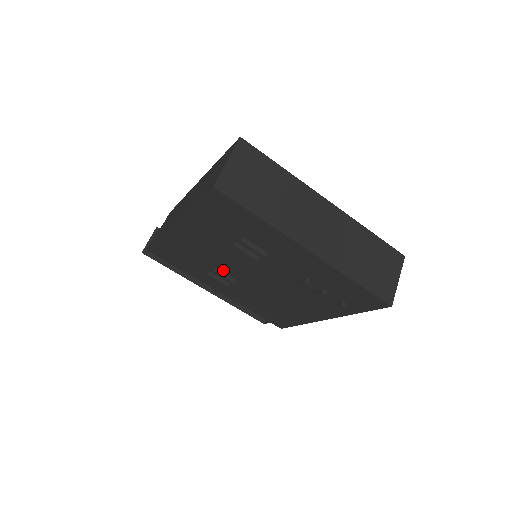
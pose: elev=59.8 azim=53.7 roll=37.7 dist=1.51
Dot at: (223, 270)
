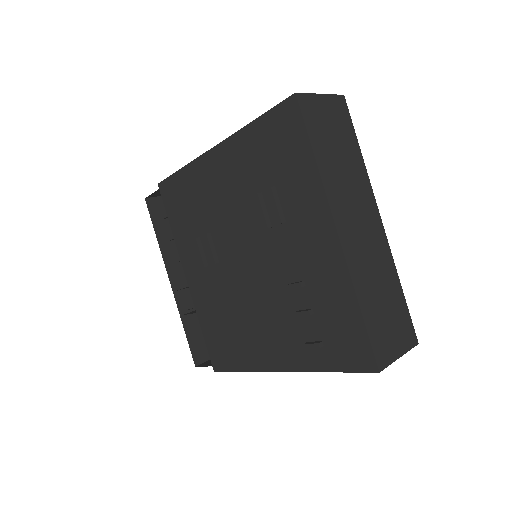
Dot at: (216, 240)
